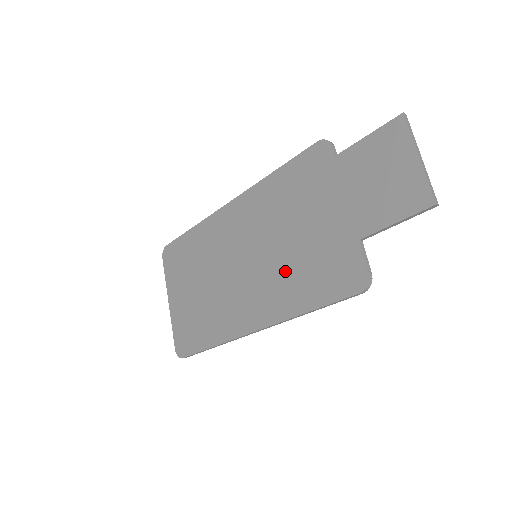
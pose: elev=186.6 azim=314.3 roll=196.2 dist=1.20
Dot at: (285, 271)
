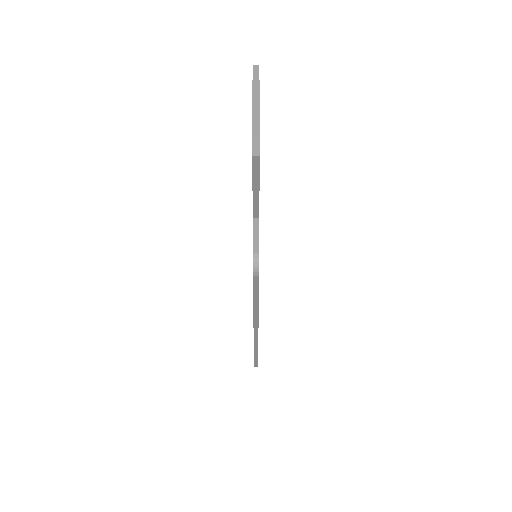
Dot at: occluded
